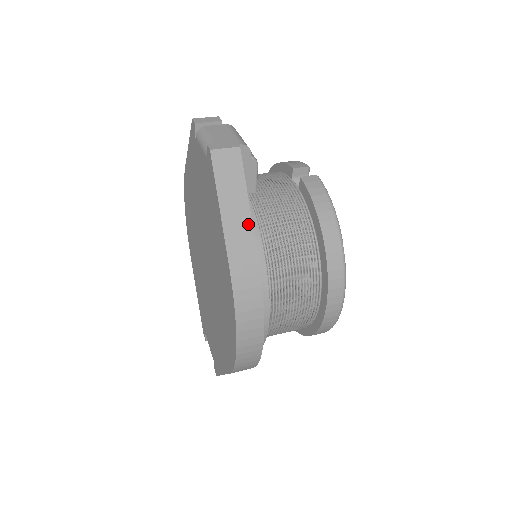
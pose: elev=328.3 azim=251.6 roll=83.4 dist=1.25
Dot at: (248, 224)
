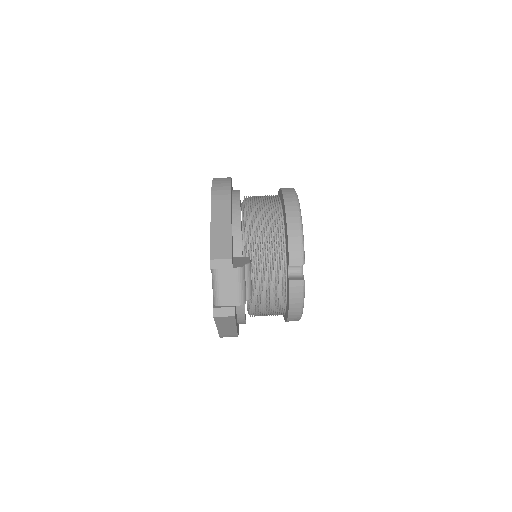
Dot at: (234, 329)
